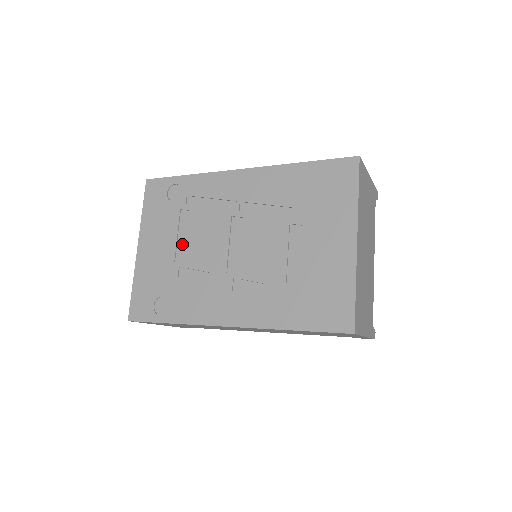
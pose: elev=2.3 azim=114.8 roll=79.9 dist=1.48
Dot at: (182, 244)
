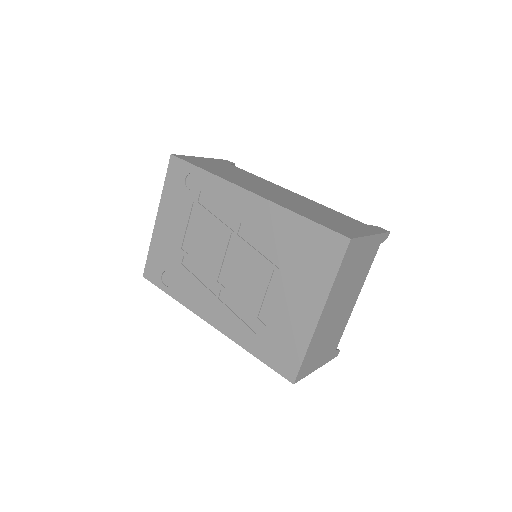
Dot at: (190, 235)
